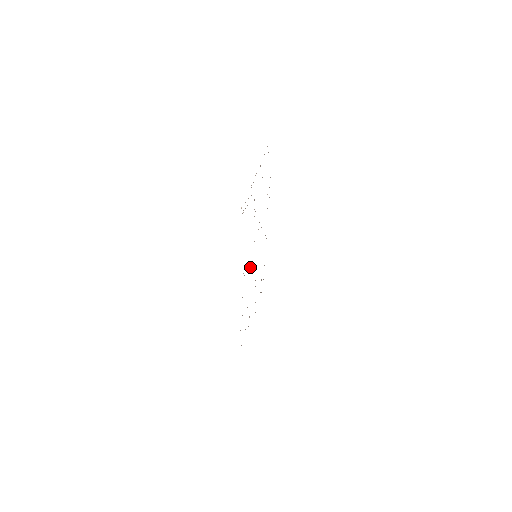
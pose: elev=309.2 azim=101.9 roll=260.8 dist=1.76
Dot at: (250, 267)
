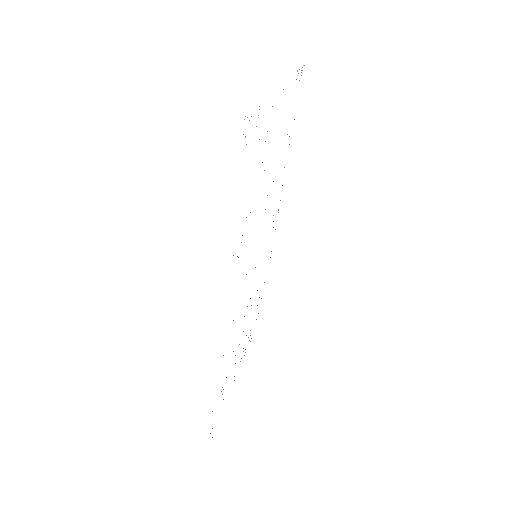
Dot at: occluded
